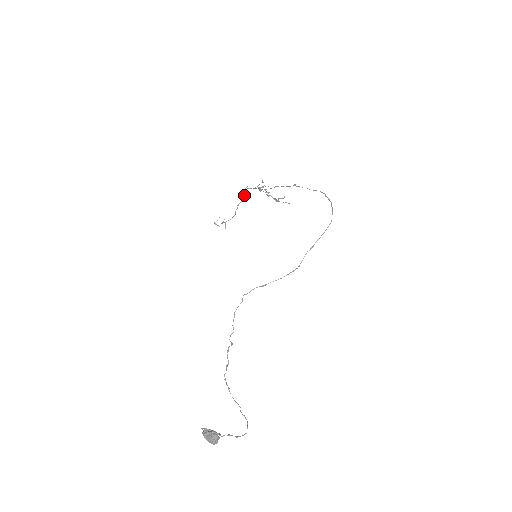
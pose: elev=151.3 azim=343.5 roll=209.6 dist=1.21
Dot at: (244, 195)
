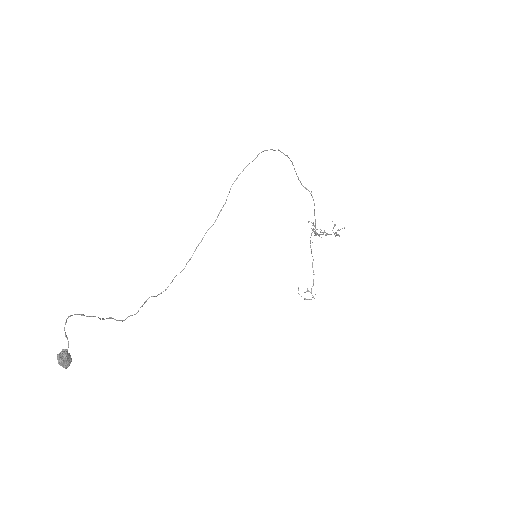
Dot at: (311, 252)
